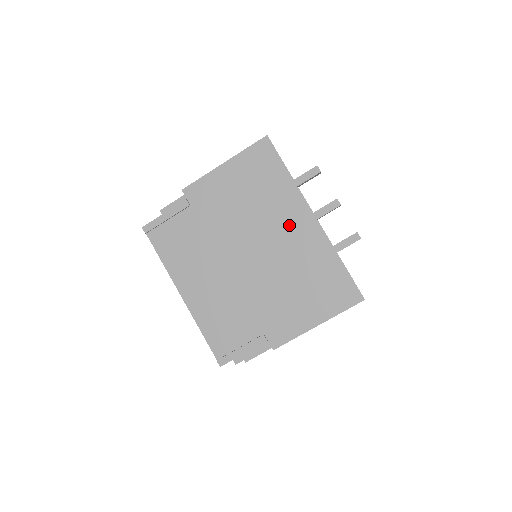
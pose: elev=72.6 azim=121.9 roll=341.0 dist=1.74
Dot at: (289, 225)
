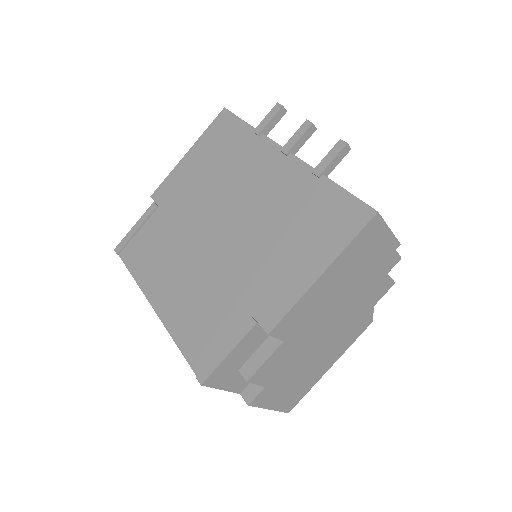
Dot at: (260, 174)
